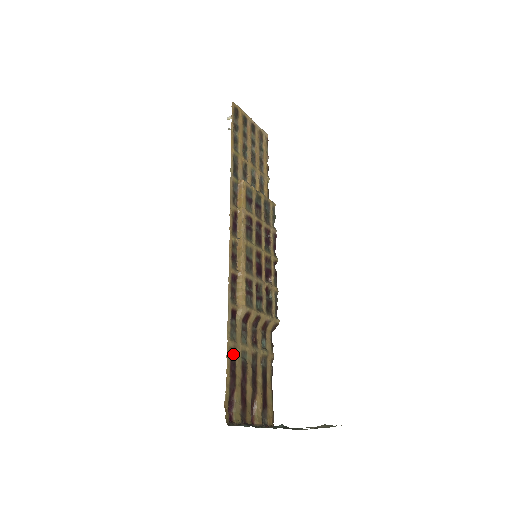
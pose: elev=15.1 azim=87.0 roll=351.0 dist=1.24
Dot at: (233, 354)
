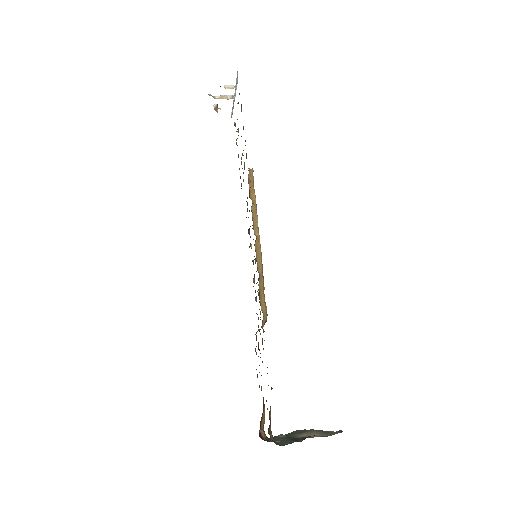
Dot at: (267, 367)
